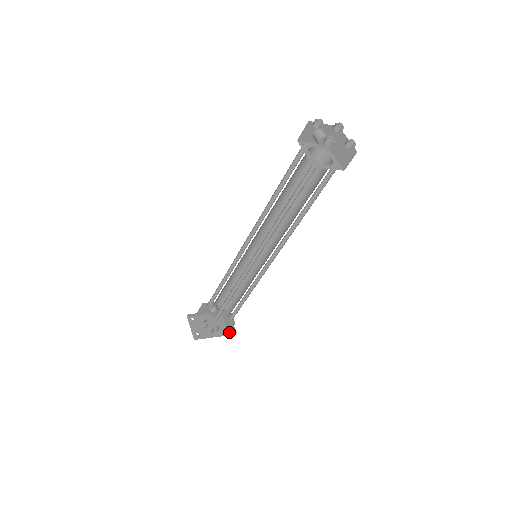
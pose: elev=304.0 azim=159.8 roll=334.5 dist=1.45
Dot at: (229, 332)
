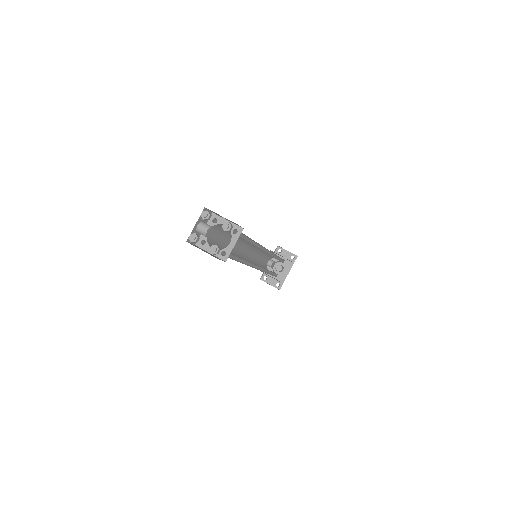
Dot at: (293, 259)
